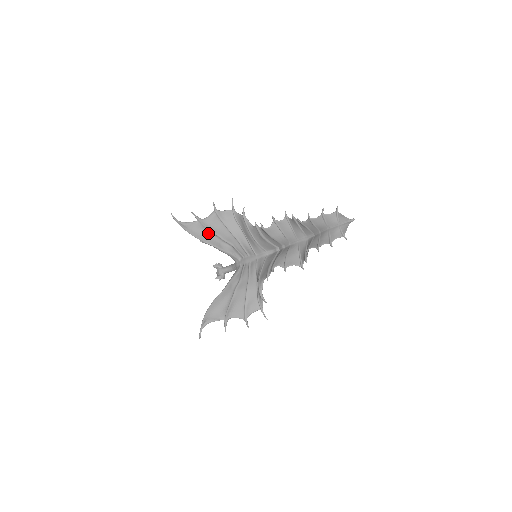
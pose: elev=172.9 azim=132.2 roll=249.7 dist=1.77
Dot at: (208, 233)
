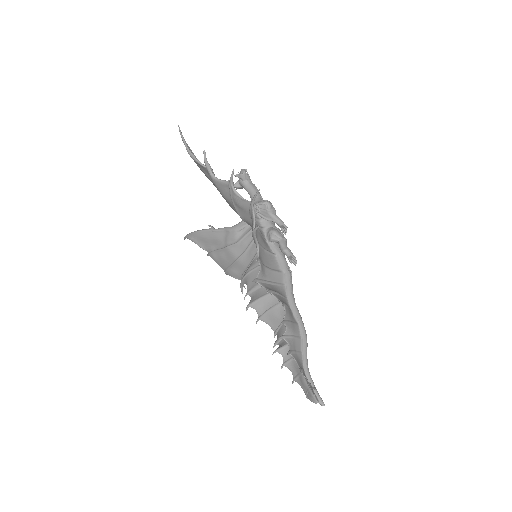
Dot at: occluded
